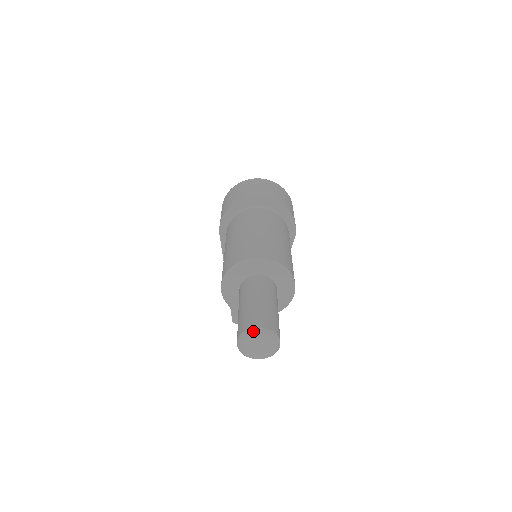
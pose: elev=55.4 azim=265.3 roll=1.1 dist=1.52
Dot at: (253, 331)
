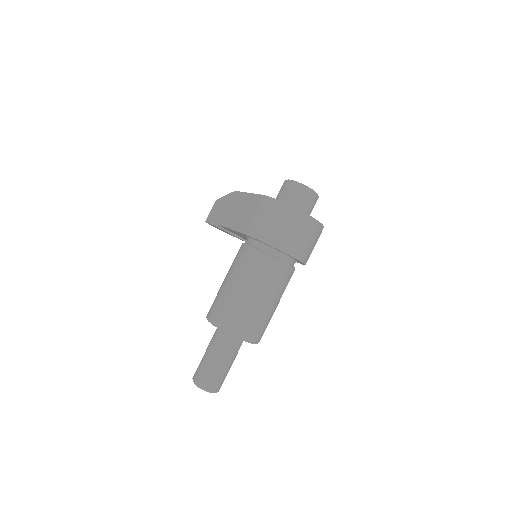
Dot at: (207, 391)
